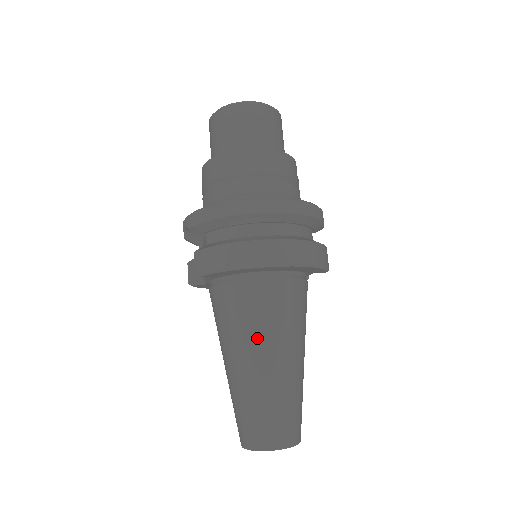
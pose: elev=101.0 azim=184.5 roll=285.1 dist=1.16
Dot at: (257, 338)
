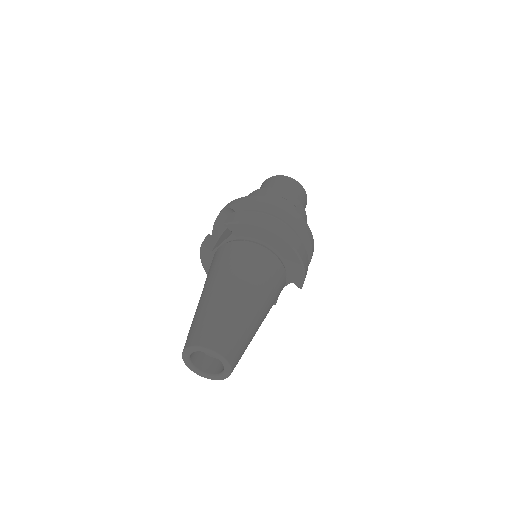
Dot at: (245, 276)
